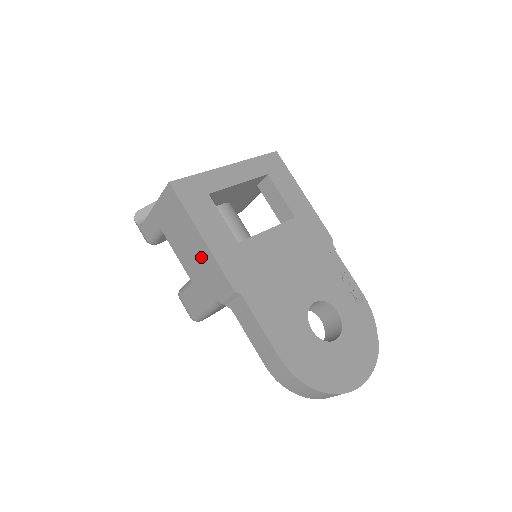
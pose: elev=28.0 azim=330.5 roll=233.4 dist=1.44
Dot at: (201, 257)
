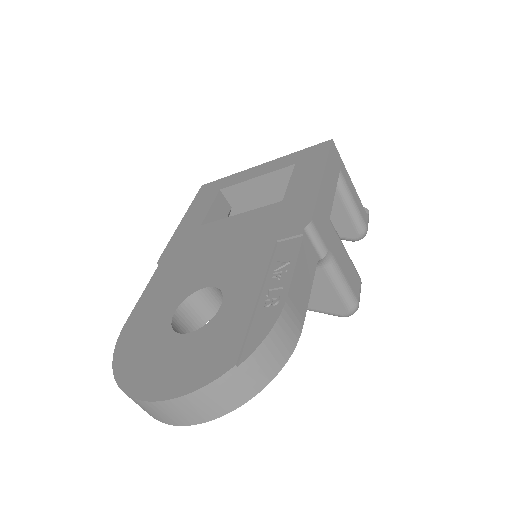
Dot at: occluded
